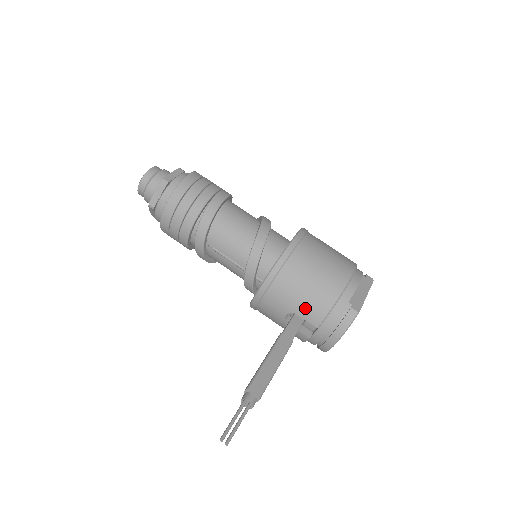
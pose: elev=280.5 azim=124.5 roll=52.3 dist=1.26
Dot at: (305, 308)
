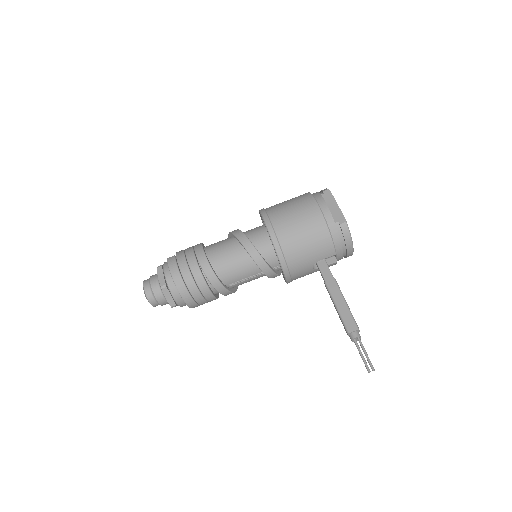
Dot at: (318, 254)
